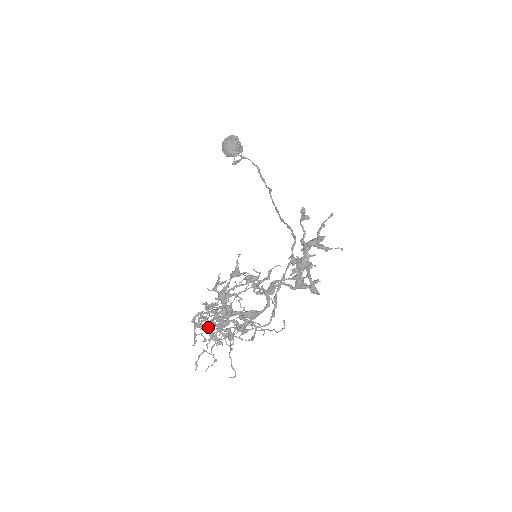
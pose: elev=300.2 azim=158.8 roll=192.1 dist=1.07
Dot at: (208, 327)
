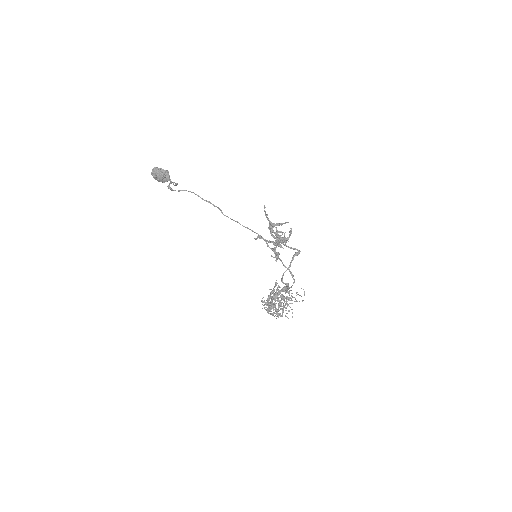
Dot at: (278, 315)
